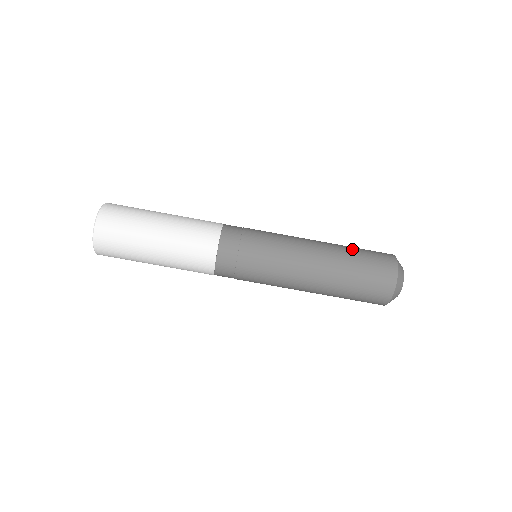
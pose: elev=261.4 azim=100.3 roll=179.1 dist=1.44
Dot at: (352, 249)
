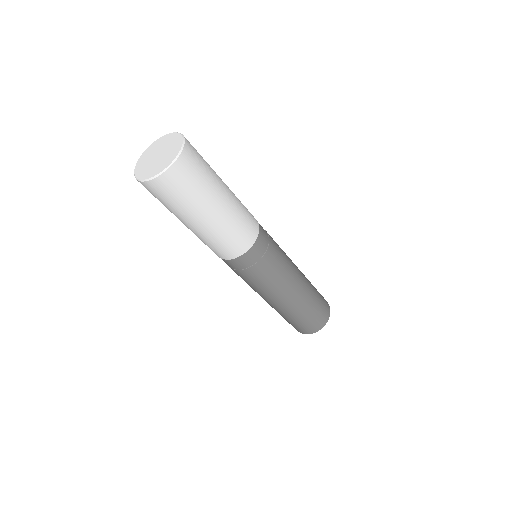
Dot at: (314, 301)
